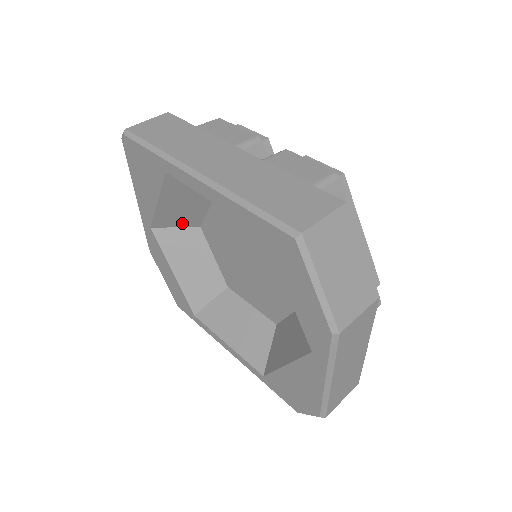
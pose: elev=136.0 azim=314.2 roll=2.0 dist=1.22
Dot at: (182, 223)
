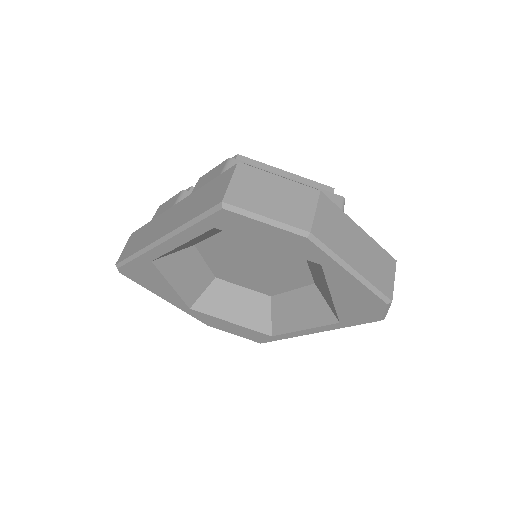
Dot at: (202, 286)
